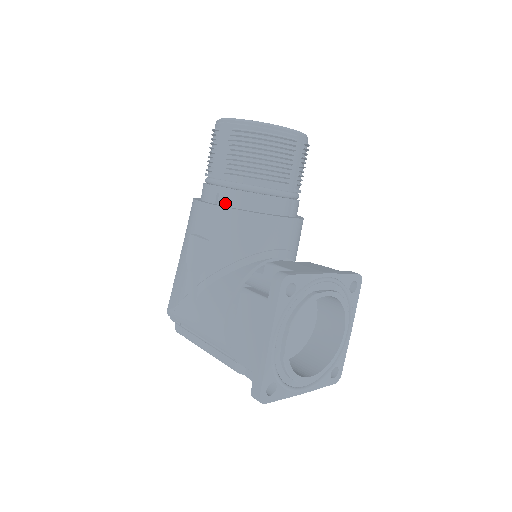
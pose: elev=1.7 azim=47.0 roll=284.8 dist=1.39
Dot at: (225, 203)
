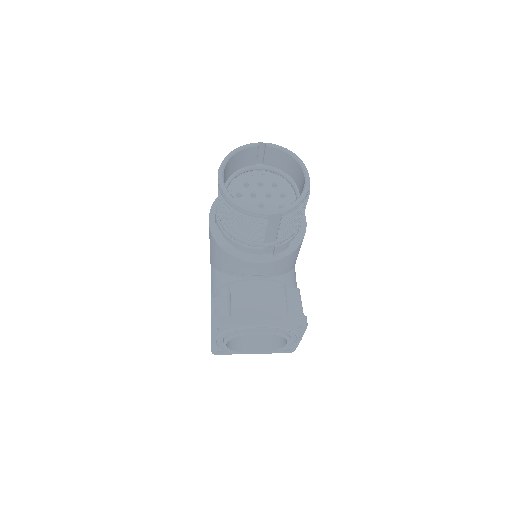
Dot at: occluded
